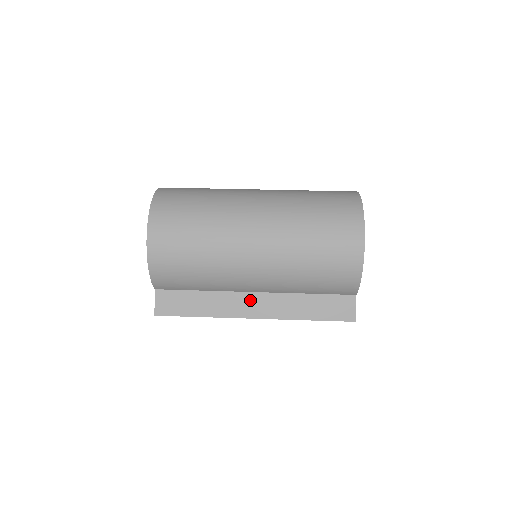
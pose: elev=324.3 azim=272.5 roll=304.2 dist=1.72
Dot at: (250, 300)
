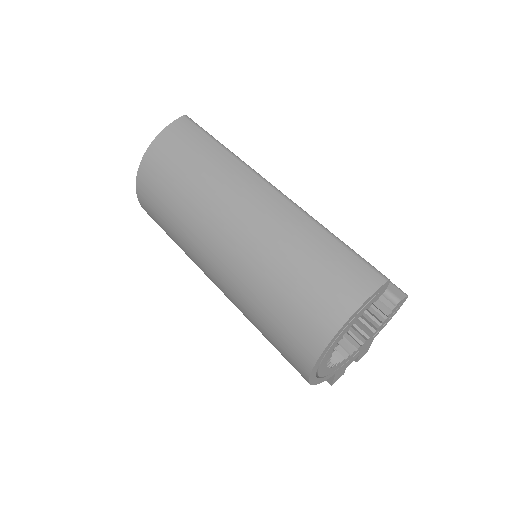
Dot at: occluded
